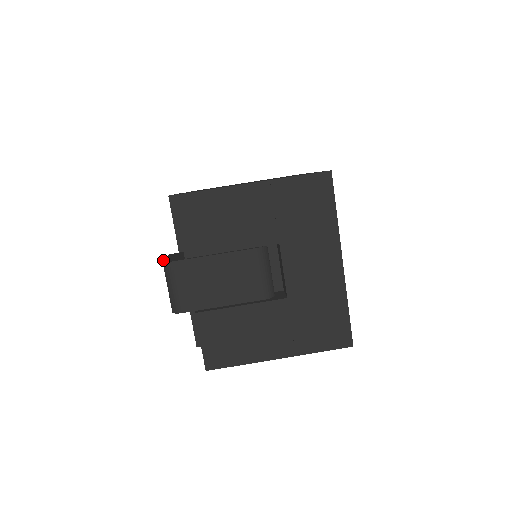
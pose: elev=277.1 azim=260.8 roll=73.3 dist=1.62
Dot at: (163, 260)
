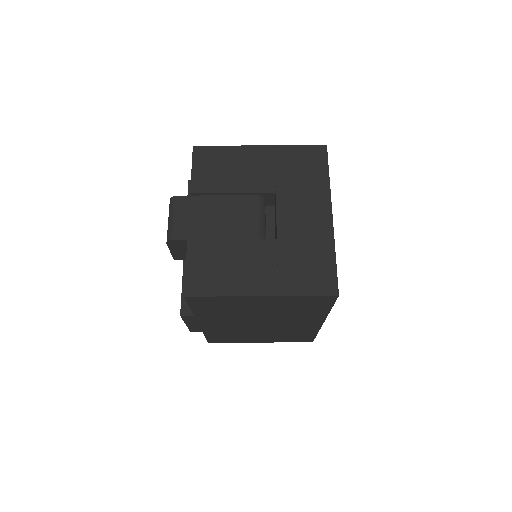
Dot at: occluded
